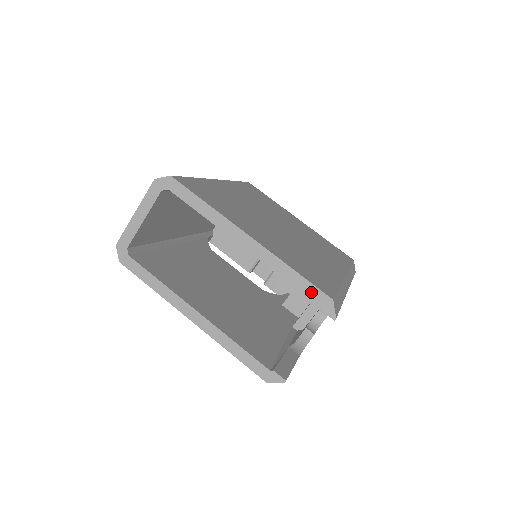
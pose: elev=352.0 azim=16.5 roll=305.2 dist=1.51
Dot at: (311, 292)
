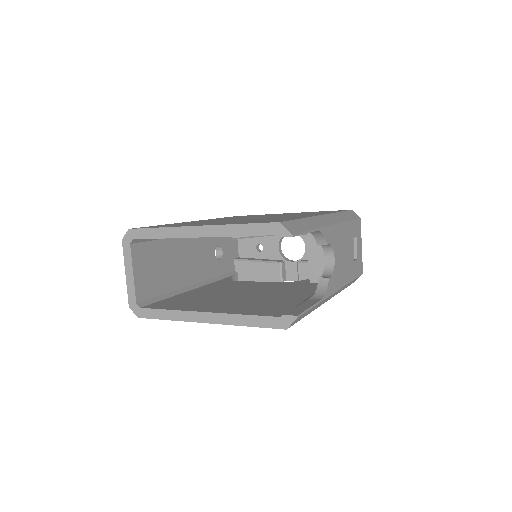
Dot at: (262, 230)
